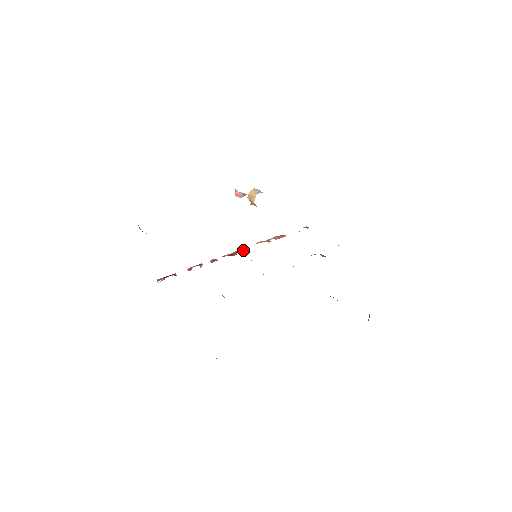
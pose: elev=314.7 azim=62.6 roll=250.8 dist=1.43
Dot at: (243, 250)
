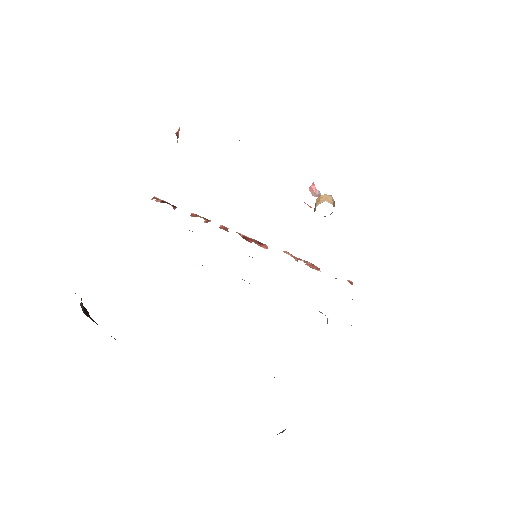
Dot at: (263, 245)
